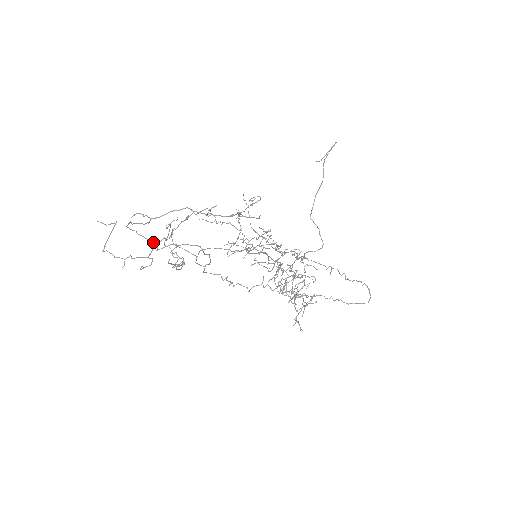
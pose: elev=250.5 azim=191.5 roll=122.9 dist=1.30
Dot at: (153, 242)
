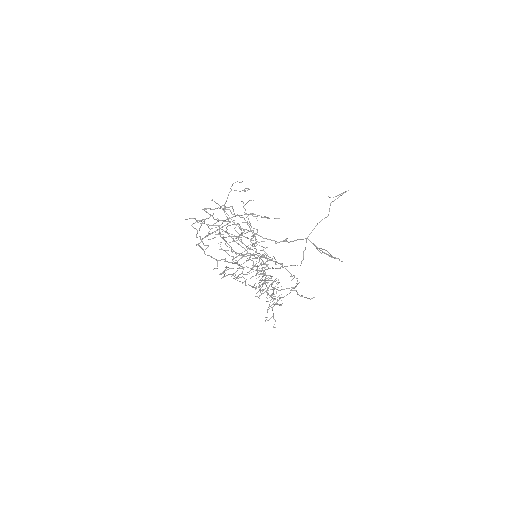
Dot at: (245, 249)
